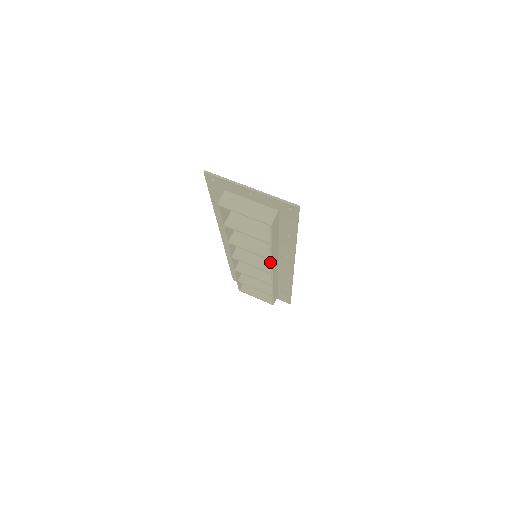
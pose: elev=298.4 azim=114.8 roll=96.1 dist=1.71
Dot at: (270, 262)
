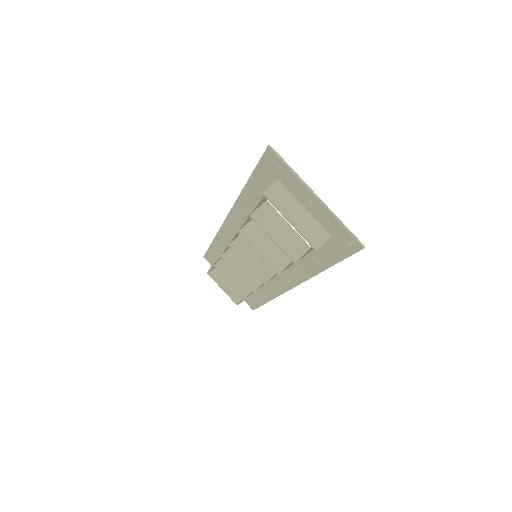
Dot at: (269, 270)
